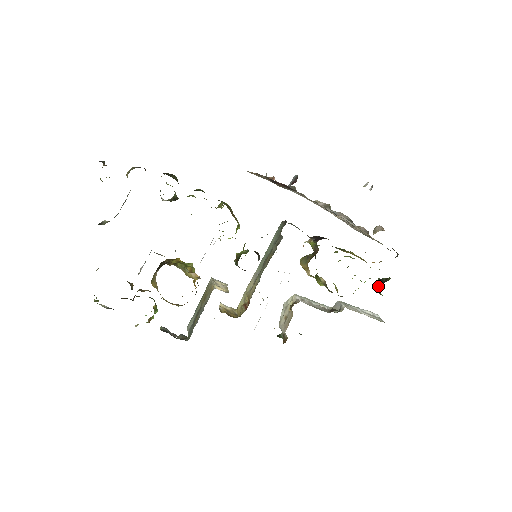
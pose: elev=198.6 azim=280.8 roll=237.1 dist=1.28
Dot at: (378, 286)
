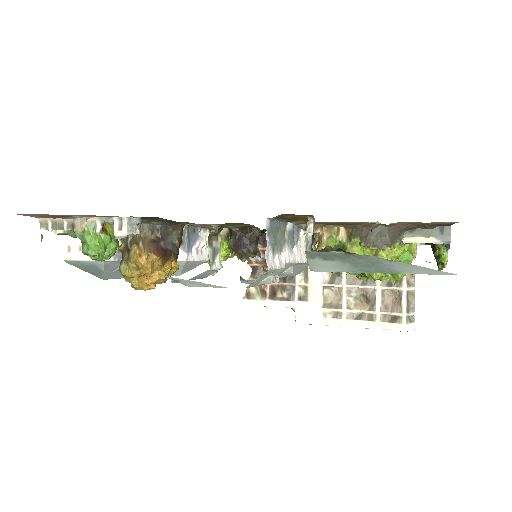
Dot at: occluded
